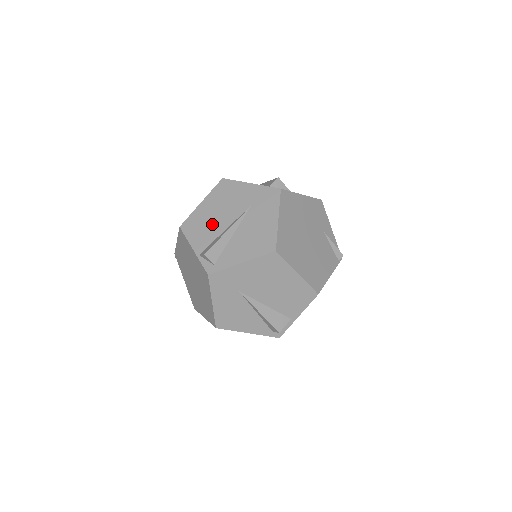
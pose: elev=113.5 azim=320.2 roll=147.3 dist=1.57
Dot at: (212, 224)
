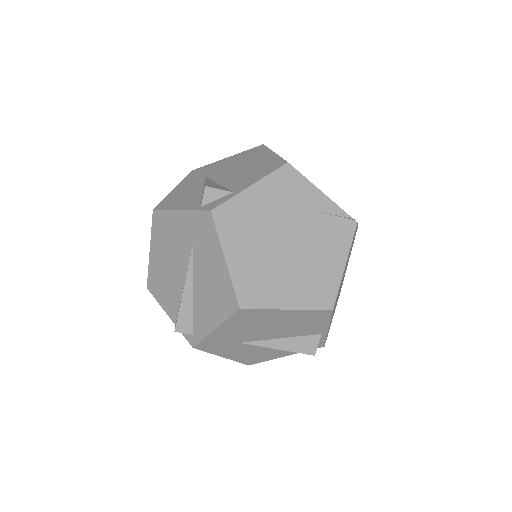
Dot at: (170, 280)
